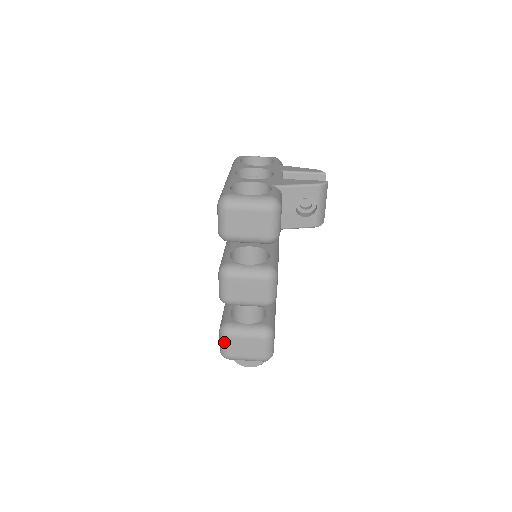
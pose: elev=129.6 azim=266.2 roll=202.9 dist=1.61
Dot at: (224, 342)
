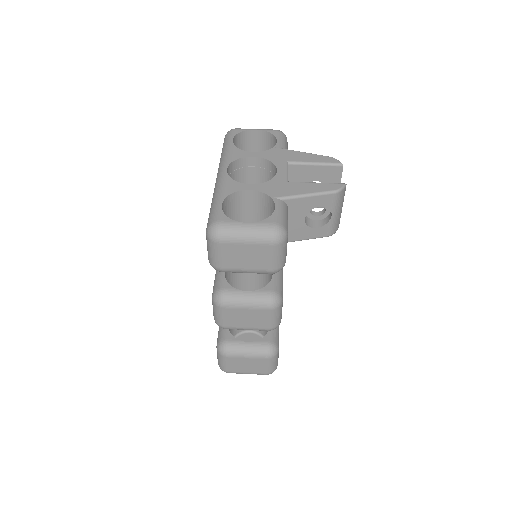
Dot at: (222, 360)
